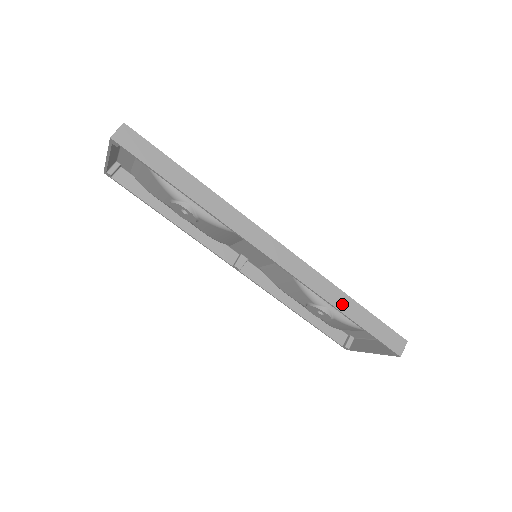
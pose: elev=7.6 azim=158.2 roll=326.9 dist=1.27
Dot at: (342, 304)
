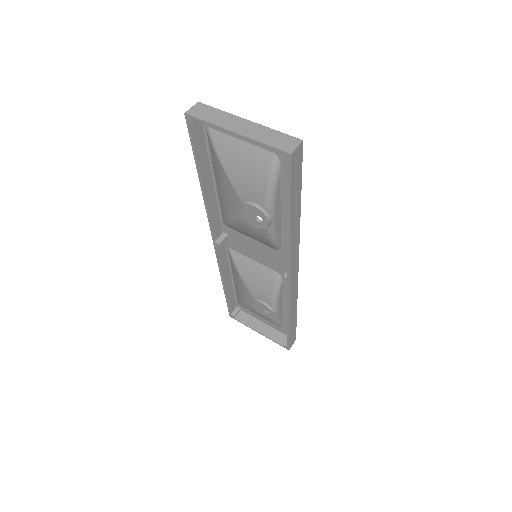
Dot at: (292, 316)
